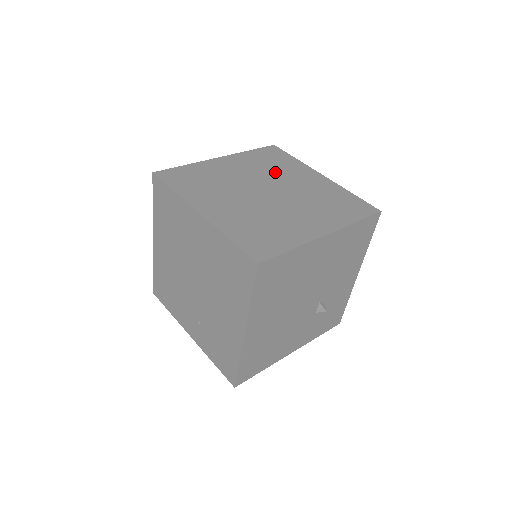
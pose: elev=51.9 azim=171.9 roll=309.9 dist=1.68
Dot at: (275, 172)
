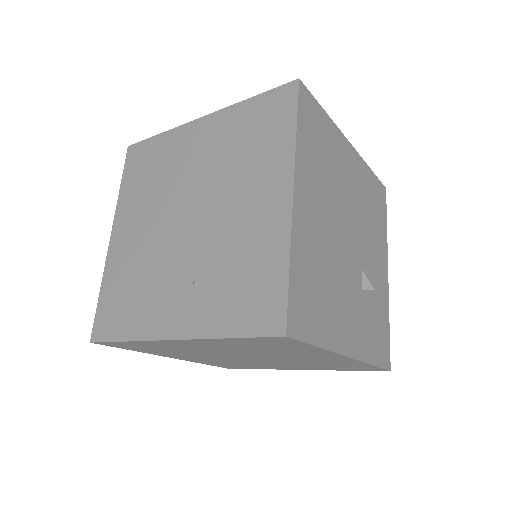
Dot at: occluded
